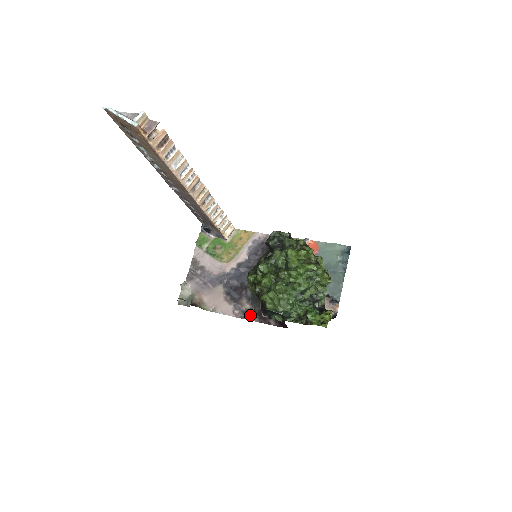
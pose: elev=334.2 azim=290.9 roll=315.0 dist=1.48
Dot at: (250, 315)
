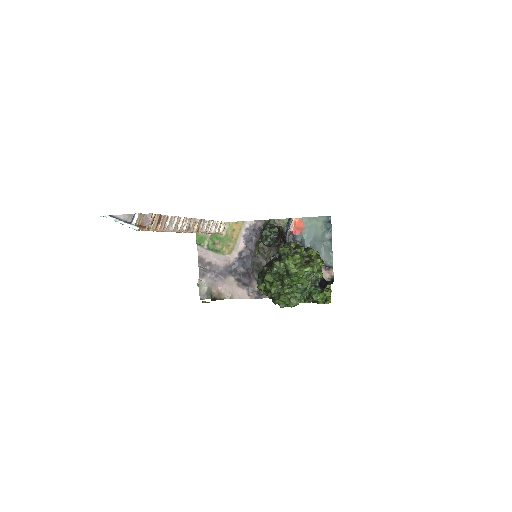
Dot at: occluded
